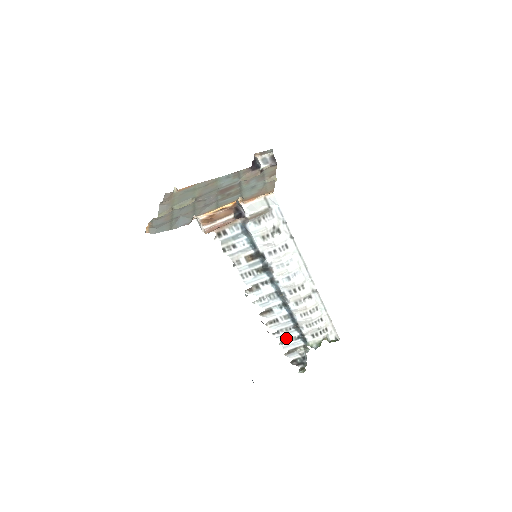
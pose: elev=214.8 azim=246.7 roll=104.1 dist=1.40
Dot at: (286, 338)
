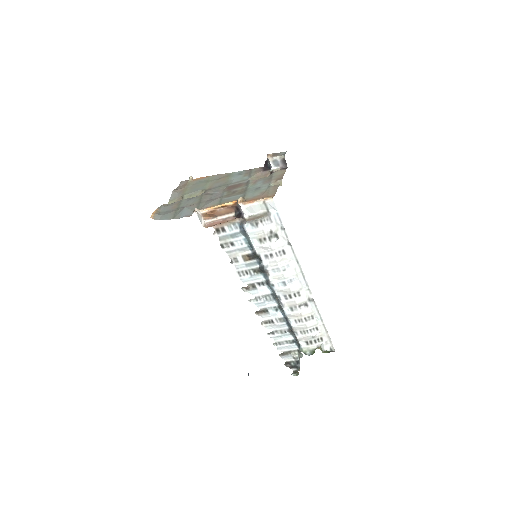
Dot at: (281, 340)
